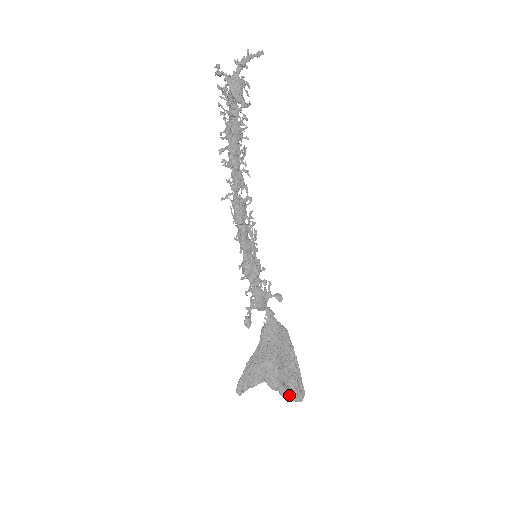
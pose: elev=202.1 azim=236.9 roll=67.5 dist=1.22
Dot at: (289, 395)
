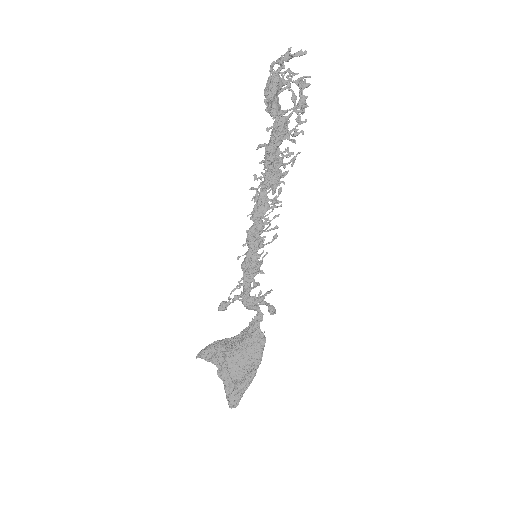
Dot at: (226, 393)
